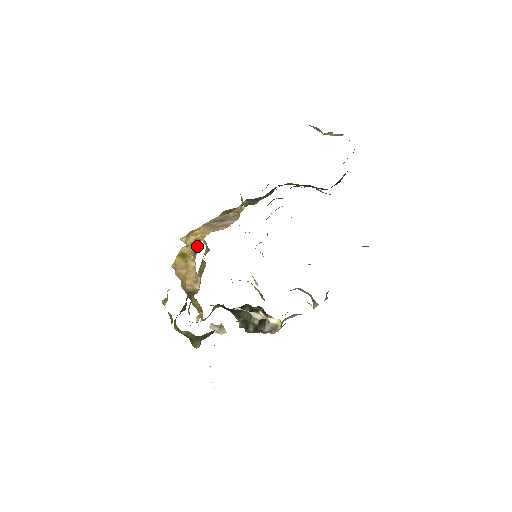
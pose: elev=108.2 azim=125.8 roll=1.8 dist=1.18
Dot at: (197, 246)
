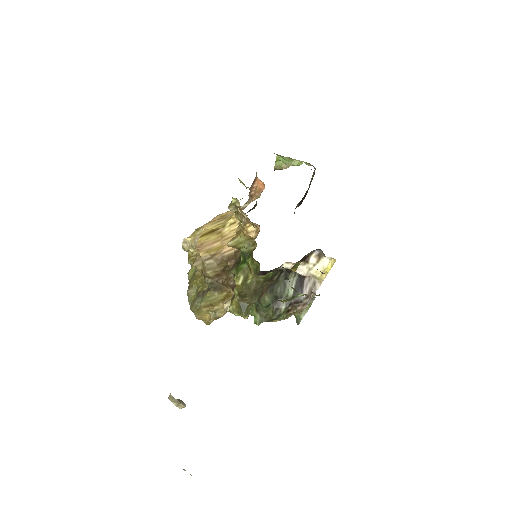
Dot at: (233, 213)
